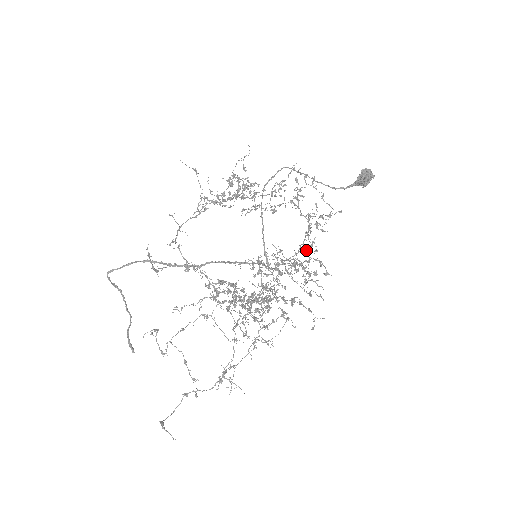
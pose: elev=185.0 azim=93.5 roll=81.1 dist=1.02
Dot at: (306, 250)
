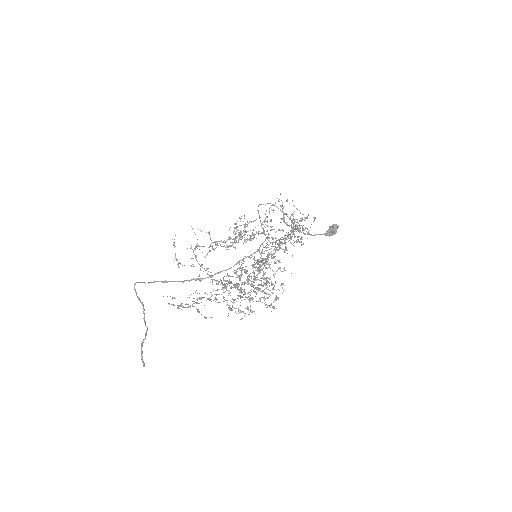
Dot at: occluded
